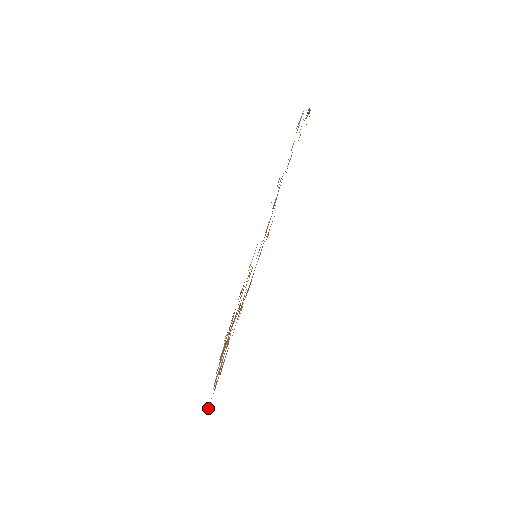
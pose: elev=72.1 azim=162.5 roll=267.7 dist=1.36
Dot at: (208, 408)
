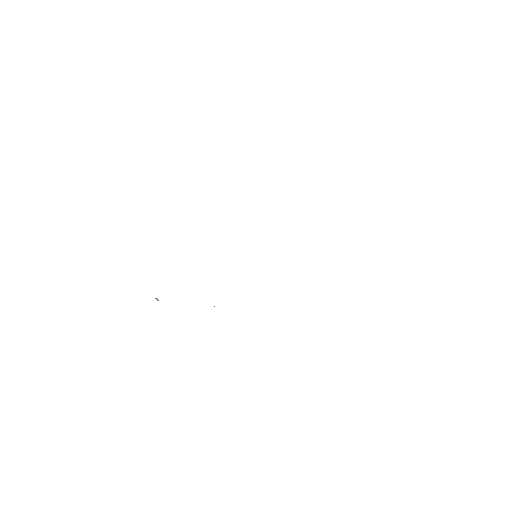
Dot at: occluded
